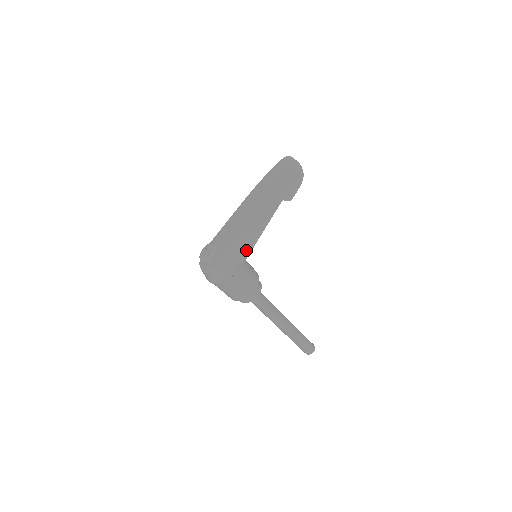
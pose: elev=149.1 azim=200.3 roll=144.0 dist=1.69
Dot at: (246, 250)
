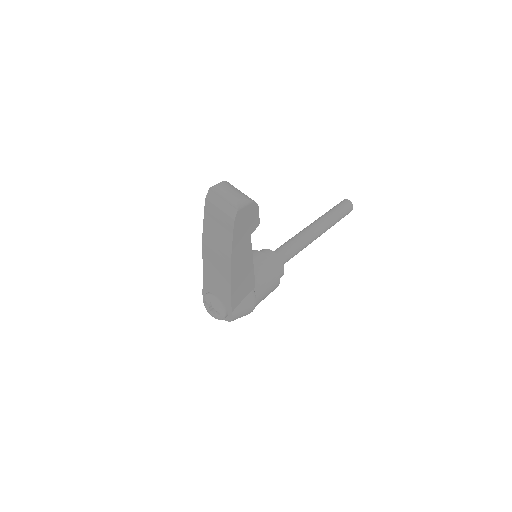
Dot at: (249, 283)
